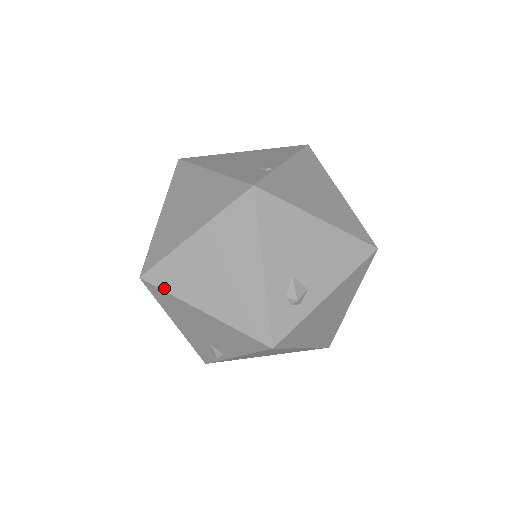
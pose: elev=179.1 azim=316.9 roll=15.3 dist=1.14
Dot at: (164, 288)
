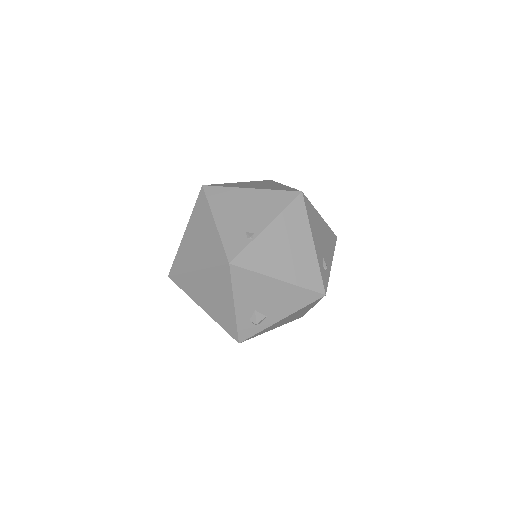
Dot at: (181, 288)
